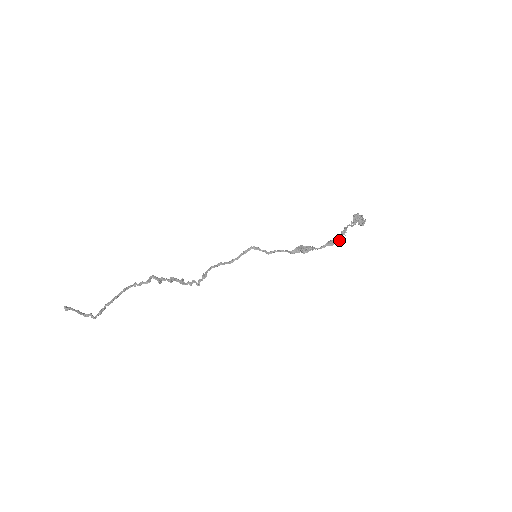
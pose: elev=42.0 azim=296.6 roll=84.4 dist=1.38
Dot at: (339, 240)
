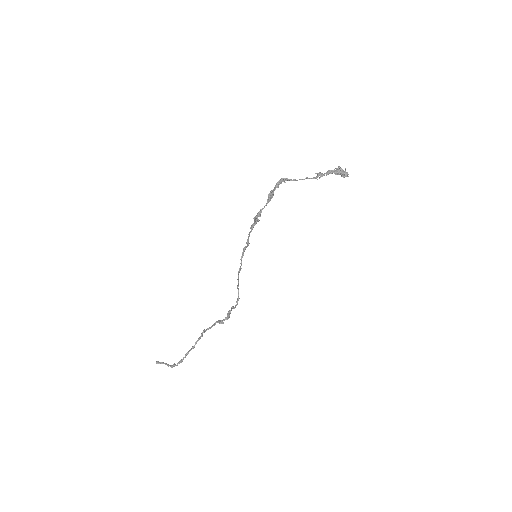
Dot at: (273, 190)
